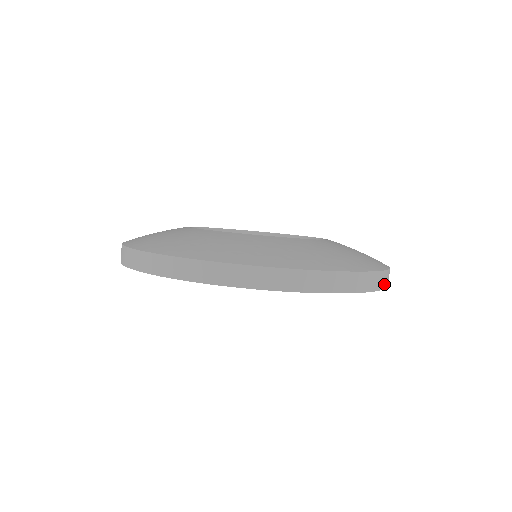
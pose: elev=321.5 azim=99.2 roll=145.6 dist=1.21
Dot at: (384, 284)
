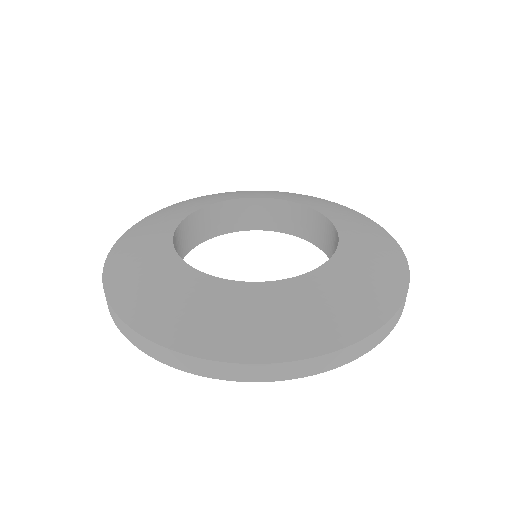
Dot at: occluded
